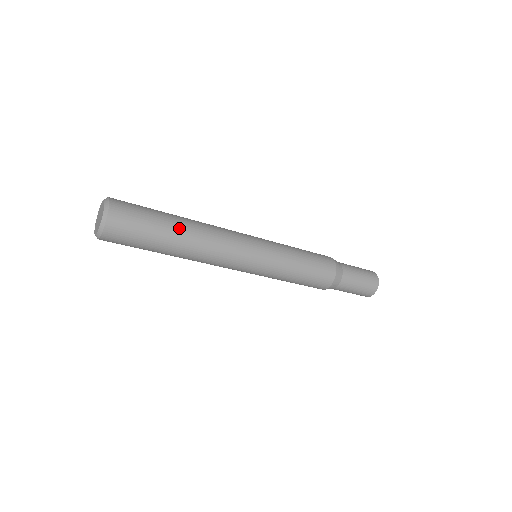
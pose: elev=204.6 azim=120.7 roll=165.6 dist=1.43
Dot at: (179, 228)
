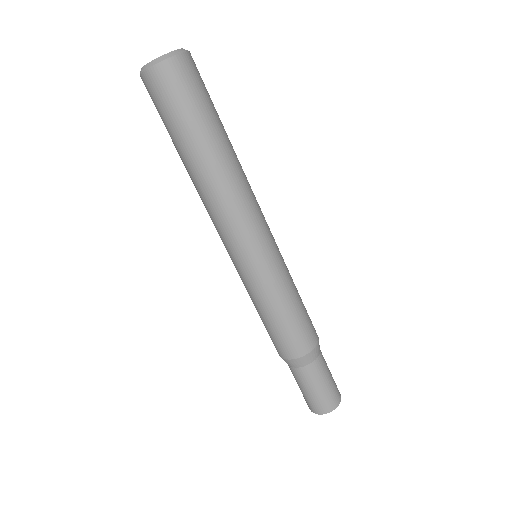
Dot at: occluded
